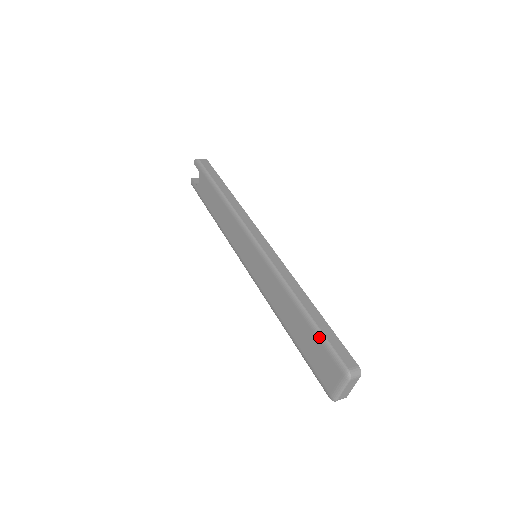
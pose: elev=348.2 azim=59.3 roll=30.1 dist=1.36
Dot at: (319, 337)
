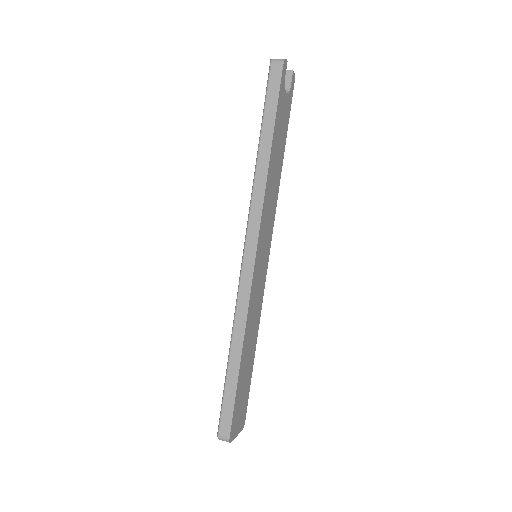
Dot at: (223, 392)
